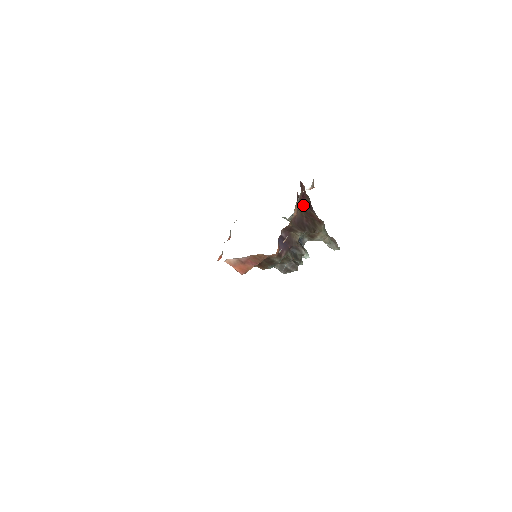
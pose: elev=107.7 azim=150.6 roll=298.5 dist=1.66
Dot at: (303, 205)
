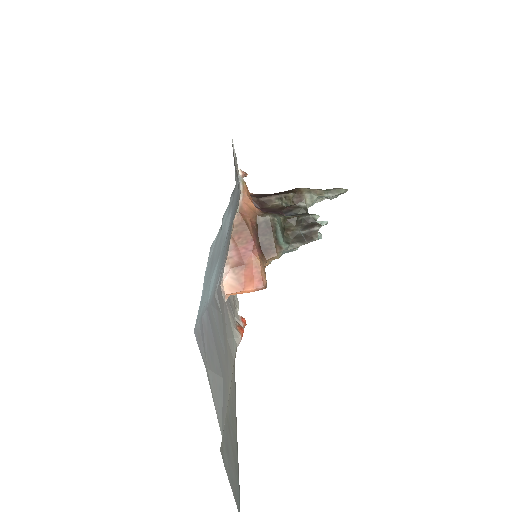
Dot at: occluded
